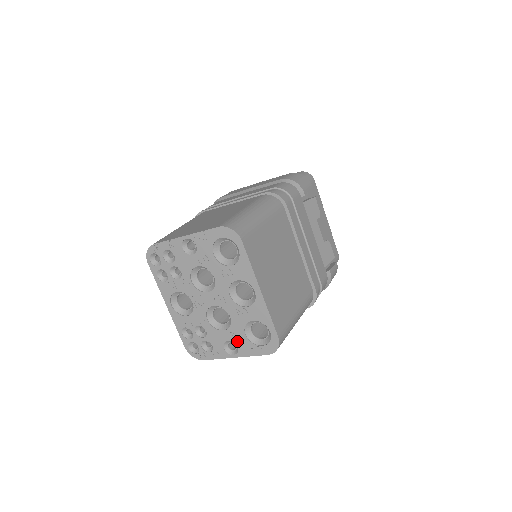
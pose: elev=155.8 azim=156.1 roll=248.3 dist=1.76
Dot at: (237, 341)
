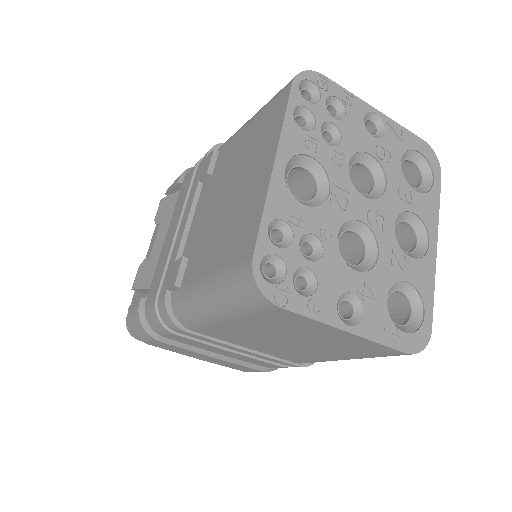
Dot at: (368, 302)
